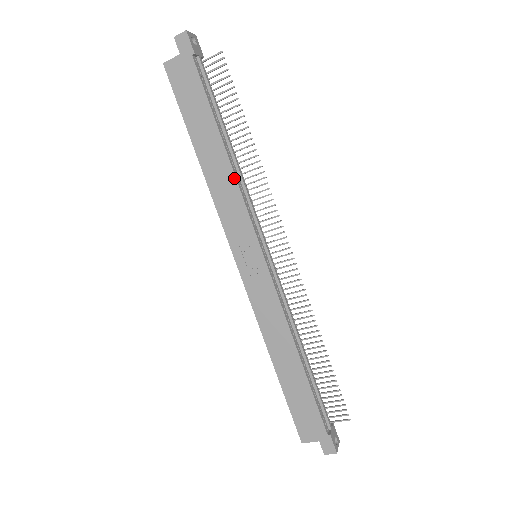
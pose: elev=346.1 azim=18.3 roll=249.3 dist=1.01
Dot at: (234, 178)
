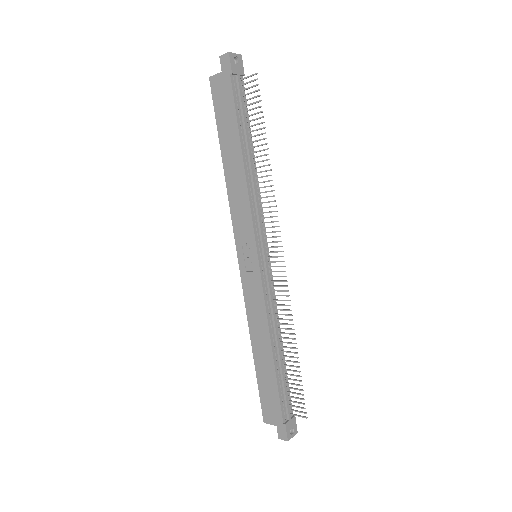
Dot at: (246, 186)
